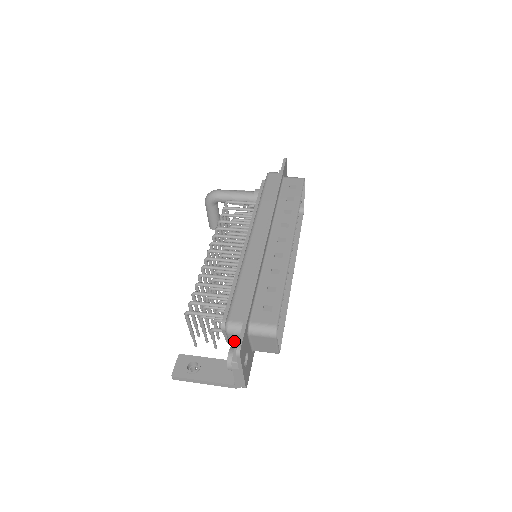
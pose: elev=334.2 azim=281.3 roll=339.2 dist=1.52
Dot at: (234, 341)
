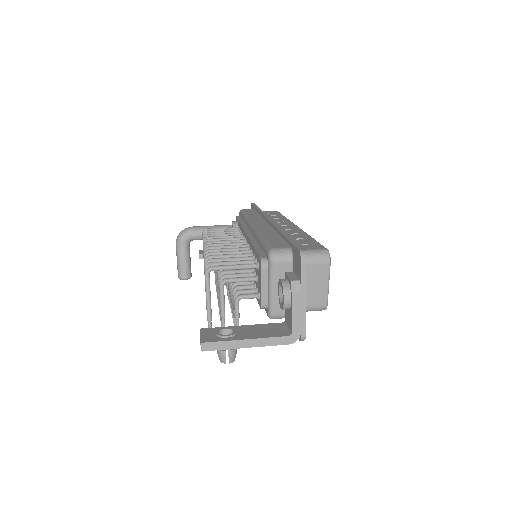
Dot at: occluded
